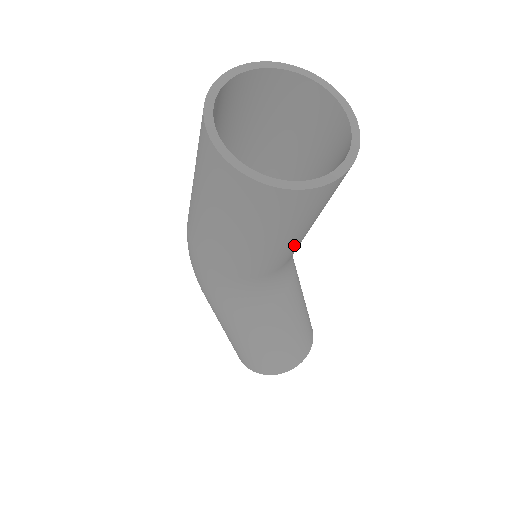
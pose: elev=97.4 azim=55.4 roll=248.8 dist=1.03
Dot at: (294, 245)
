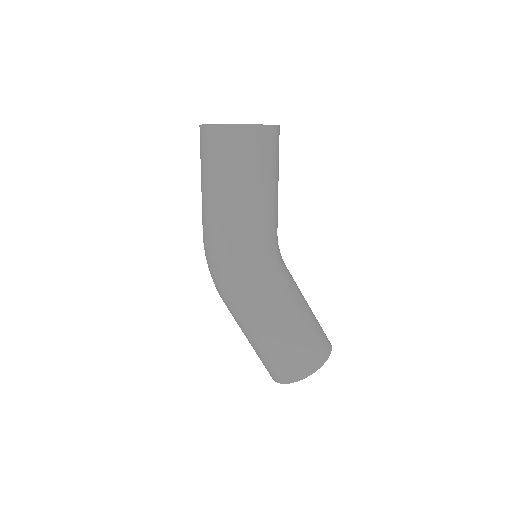
Dot at: (276, 199)
